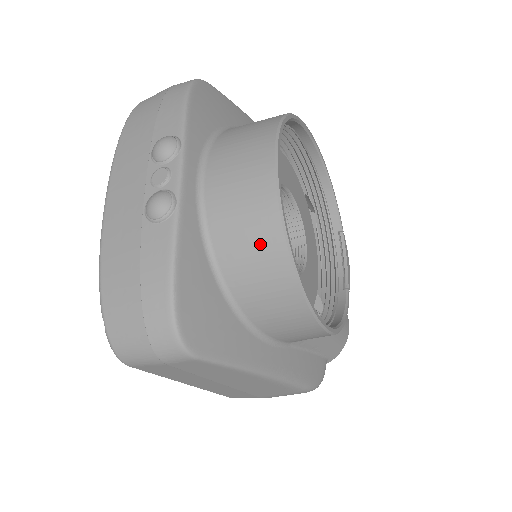
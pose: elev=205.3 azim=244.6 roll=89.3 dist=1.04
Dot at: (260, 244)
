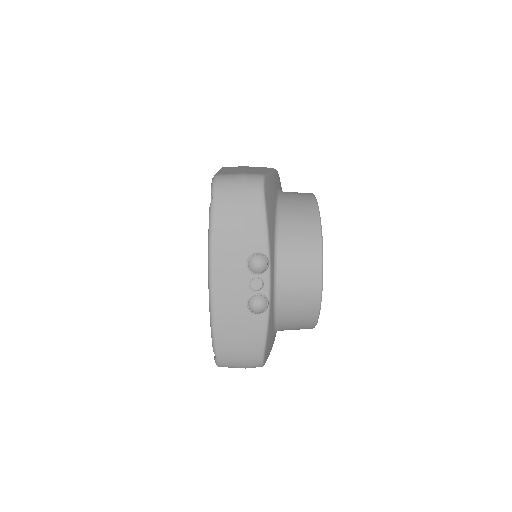
Dot at: (305, 315)
